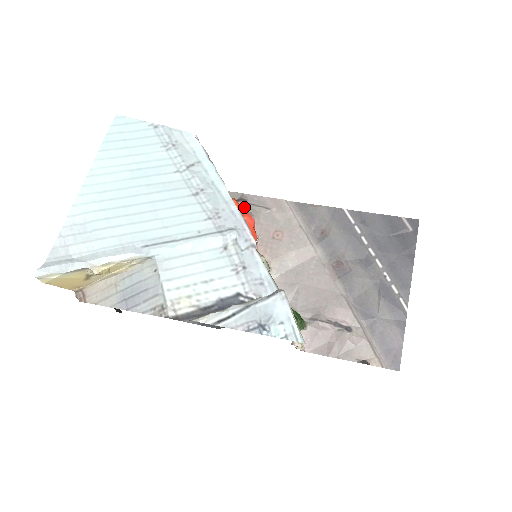
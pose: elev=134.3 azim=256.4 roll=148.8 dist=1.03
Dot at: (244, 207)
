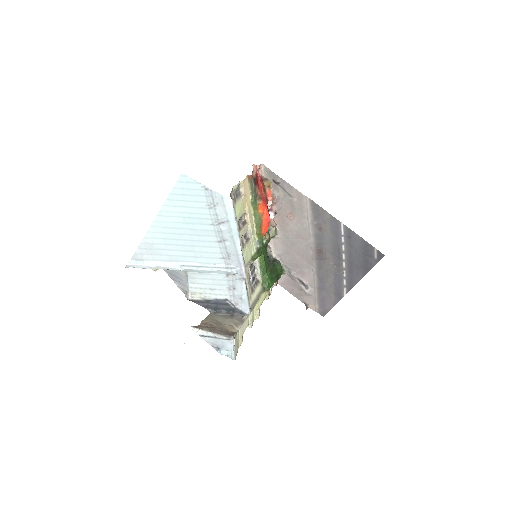
Dot at: (276, 187)
